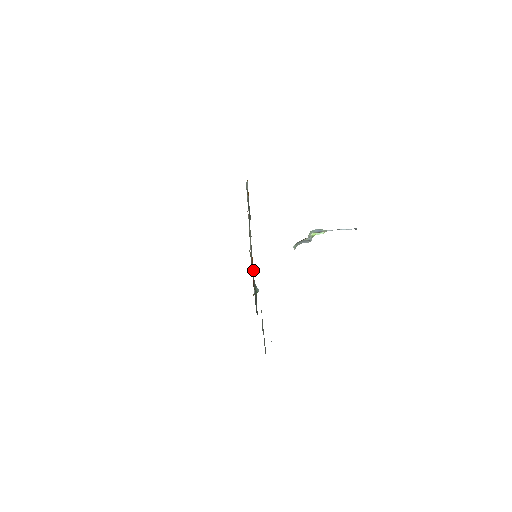
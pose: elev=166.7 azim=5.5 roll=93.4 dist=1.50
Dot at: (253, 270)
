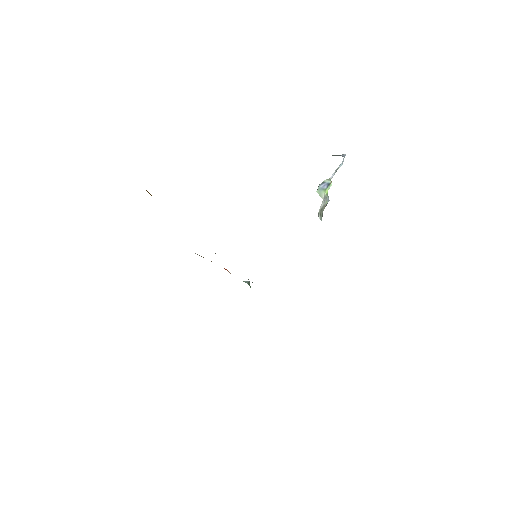
Dot at: occluded
